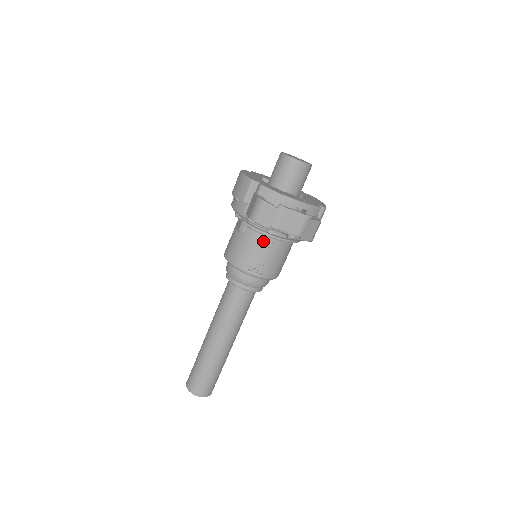
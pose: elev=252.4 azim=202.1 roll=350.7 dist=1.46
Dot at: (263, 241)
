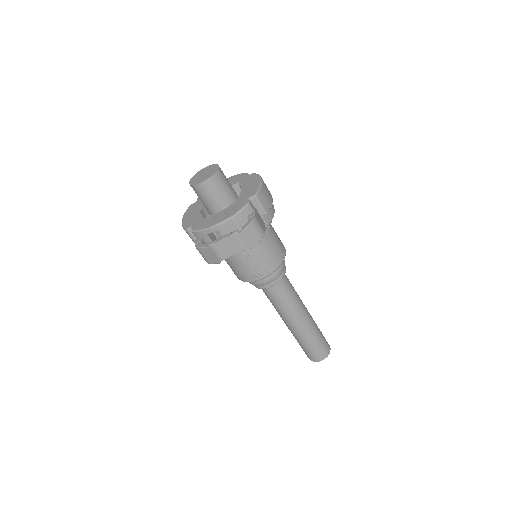
Dot at: (239, 256)
